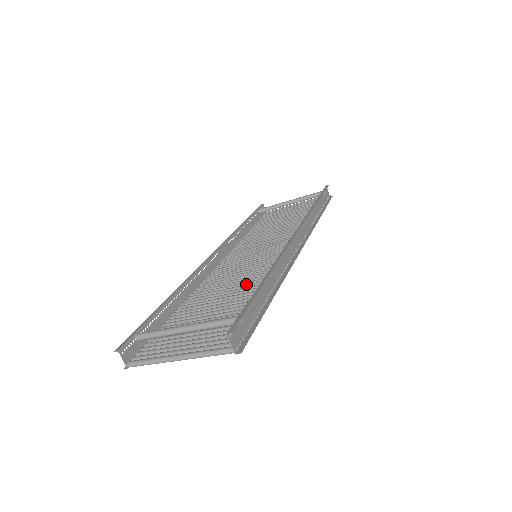
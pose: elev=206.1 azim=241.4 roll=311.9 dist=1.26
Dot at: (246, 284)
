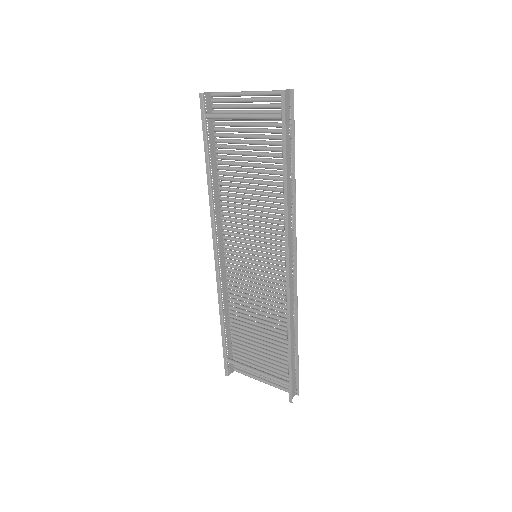
Dot at: (270, 317)
